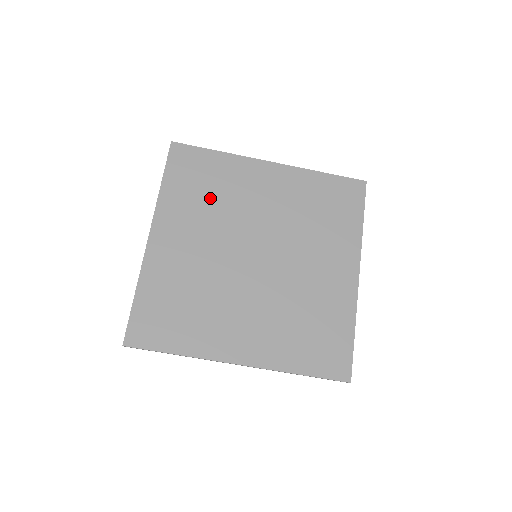
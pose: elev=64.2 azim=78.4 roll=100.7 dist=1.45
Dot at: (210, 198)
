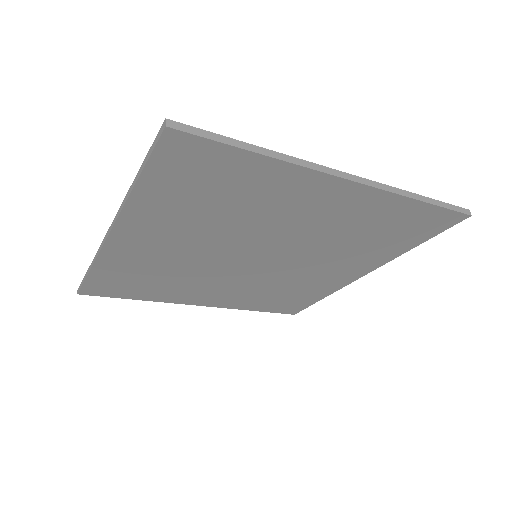
Dot at: (217, 210)
